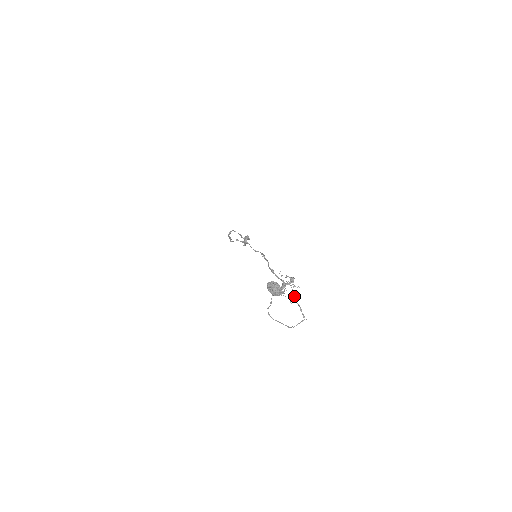
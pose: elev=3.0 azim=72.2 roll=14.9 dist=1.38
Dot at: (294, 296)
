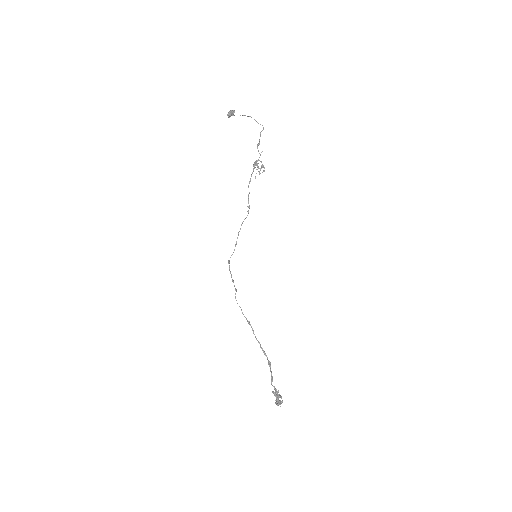
Dot at: (258, 145)
